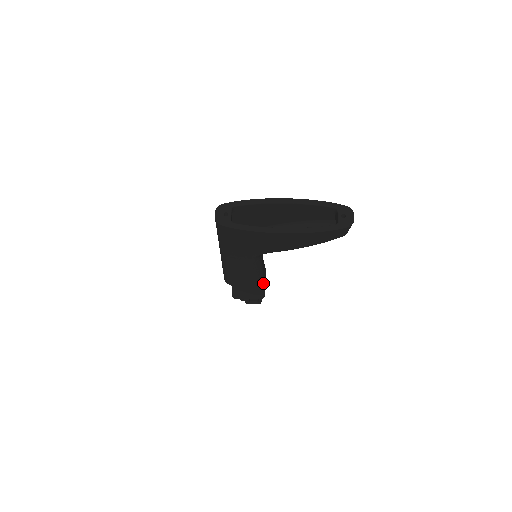
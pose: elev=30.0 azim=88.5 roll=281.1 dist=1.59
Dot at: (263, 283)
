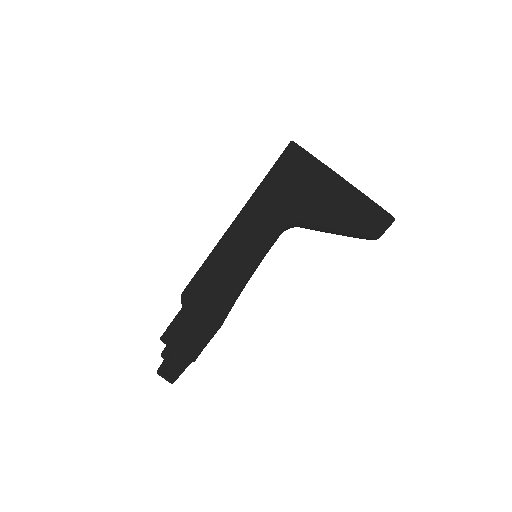
Dot at: (225, 315)
